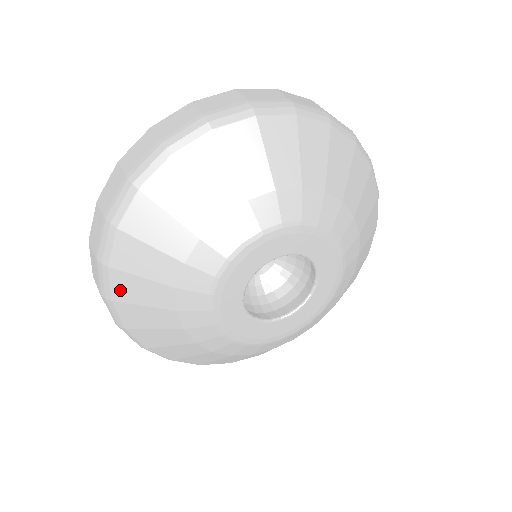
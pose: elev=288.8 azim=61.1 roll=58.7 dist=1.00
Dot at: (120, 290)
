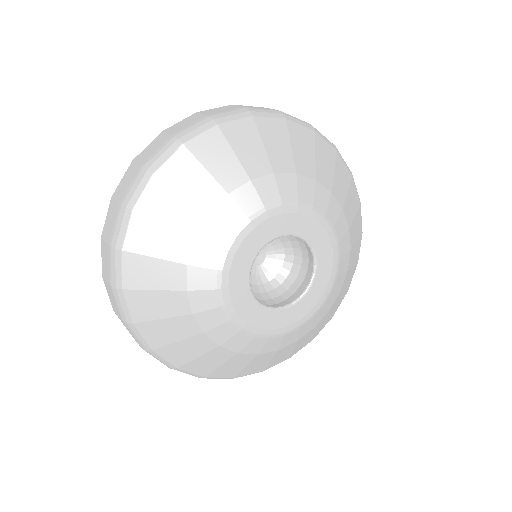
Dot at: (174, 358)
